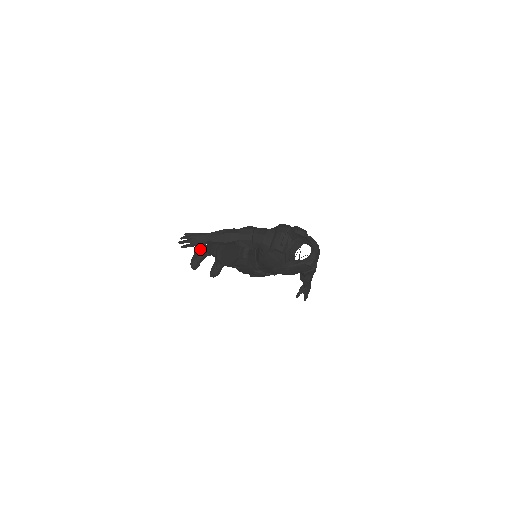
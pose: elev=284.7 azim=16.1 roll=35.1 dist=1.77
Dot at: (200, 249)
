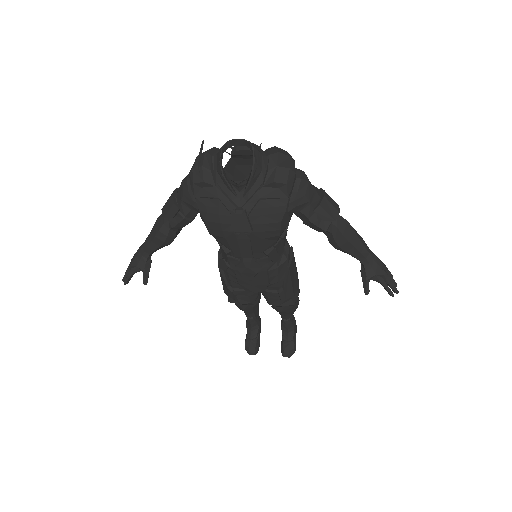
Dot at: (144, 272)
